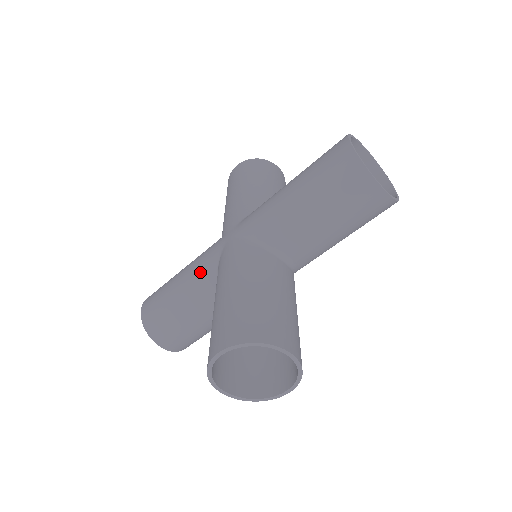
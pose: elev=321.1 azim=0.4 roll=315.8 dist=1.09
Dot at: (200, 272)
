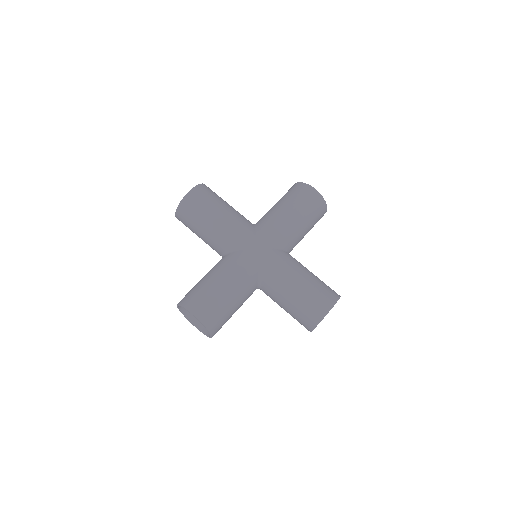
Dot at: (229, 237)
